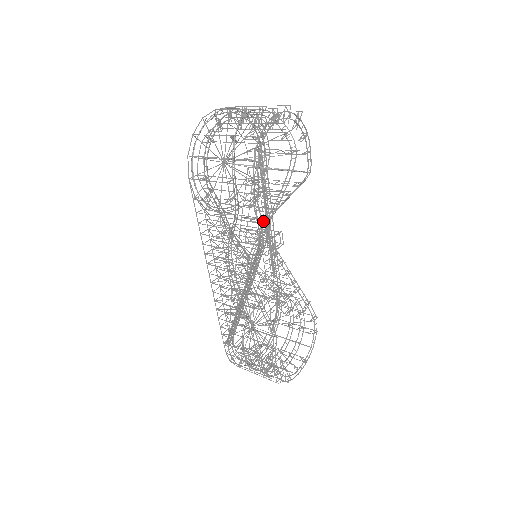
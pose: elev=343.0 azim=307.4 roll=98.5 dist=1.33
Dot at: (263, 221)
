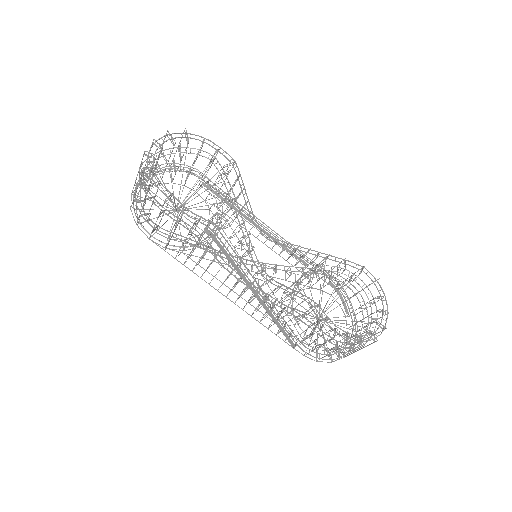
Dot at: occluded
